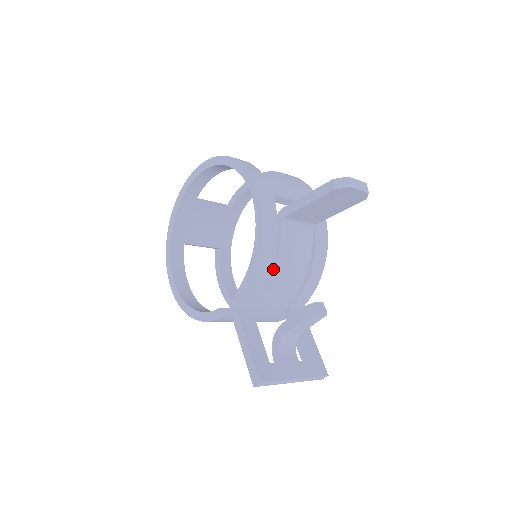
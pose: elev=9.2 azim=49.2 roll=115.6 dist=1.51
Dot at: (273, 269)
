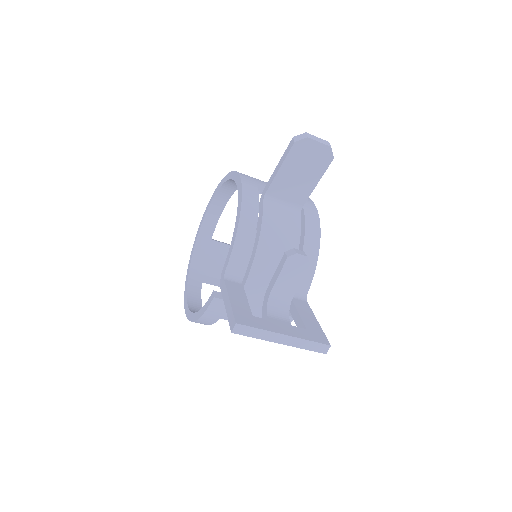
Dot at: (258, 239)
